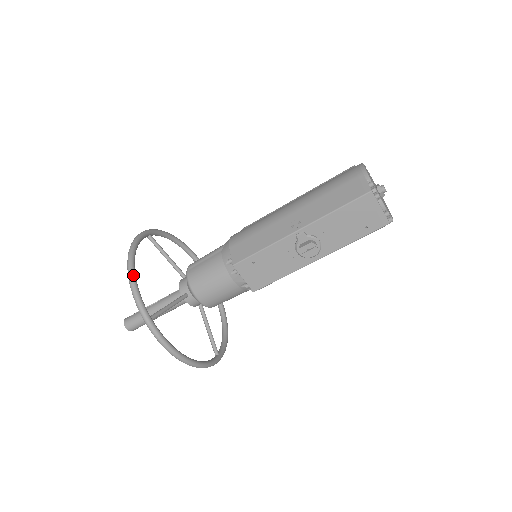
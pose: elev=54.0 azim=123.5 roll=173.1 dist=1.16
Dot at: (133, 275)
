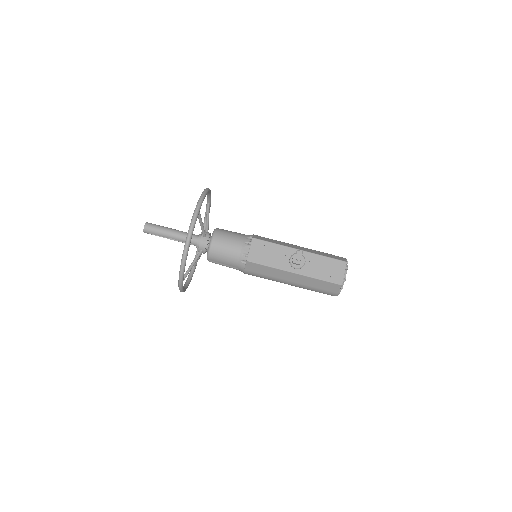
Dot at: (208, 191)
